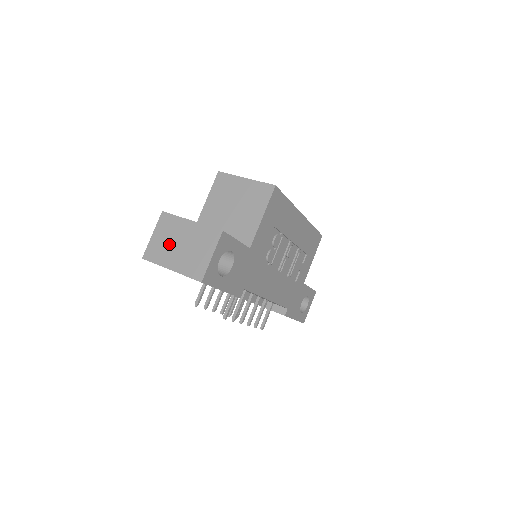
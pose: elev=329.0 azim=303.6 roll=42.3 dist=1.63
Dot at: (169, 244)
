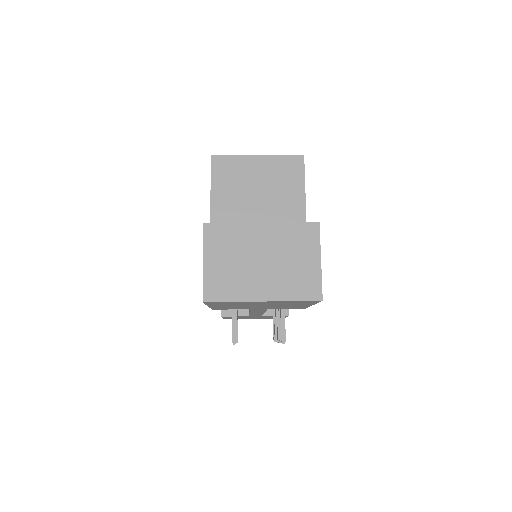
Dot at: (241, 266)
